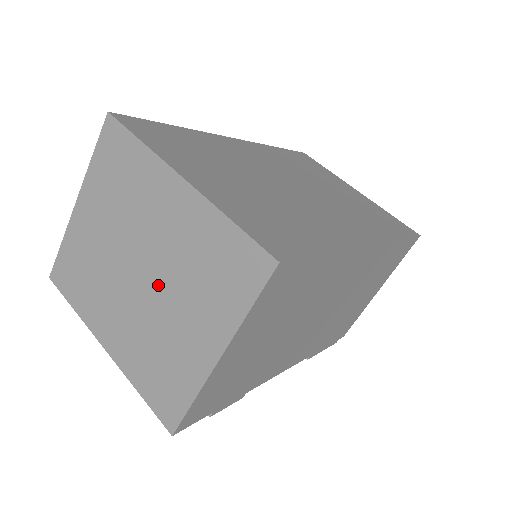
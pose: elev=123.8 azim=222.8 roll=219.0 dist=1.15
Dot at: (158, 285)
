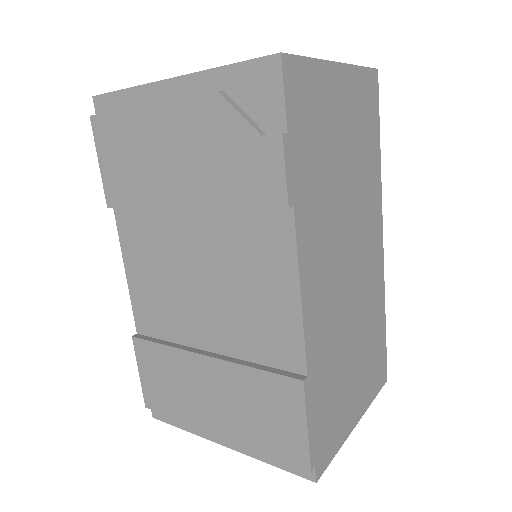
Dot at: occluded
